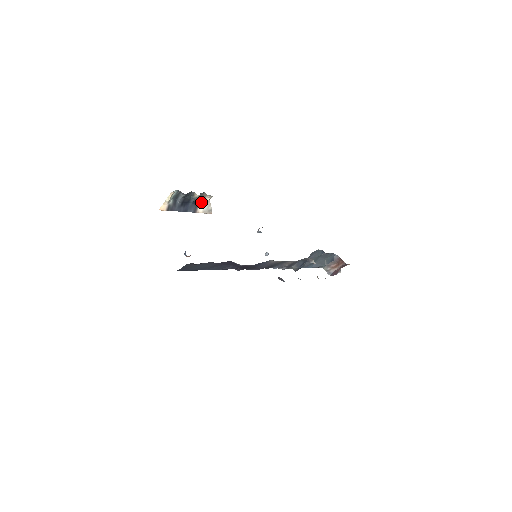
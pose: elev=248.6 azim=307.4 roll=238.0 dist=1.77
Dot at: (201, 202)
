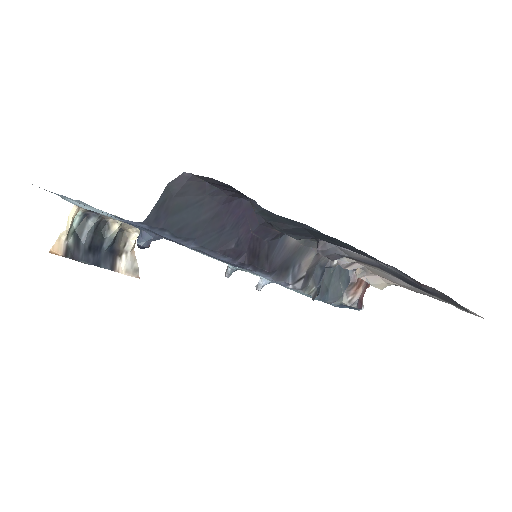
Dot at: (120, 252)
